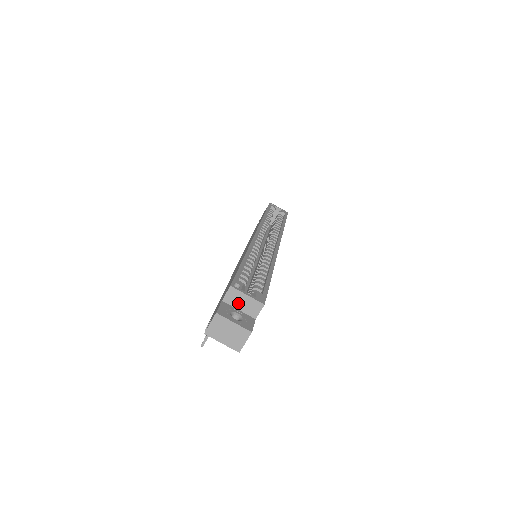
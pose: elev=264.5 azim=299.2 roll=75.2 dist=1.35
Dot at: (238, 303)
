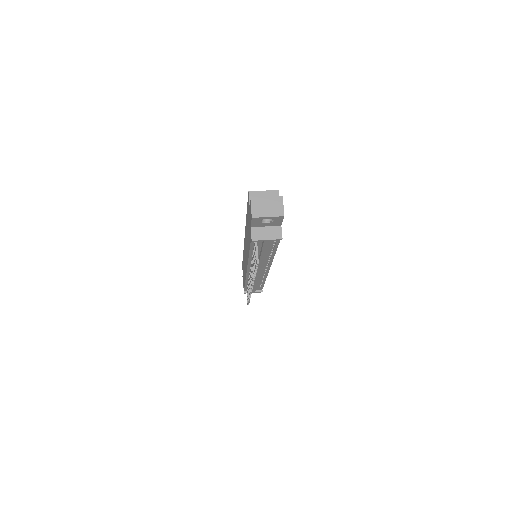
Dot at: occluded
